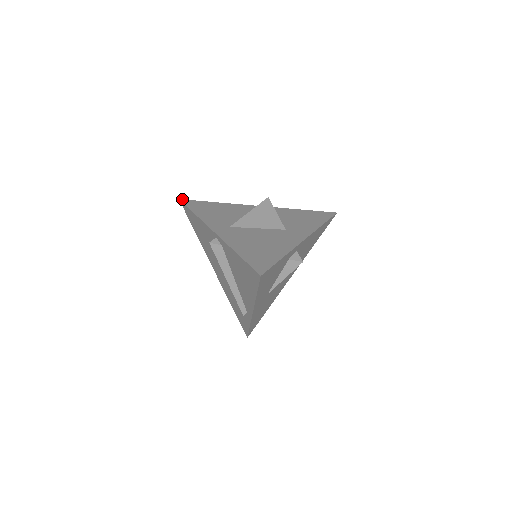
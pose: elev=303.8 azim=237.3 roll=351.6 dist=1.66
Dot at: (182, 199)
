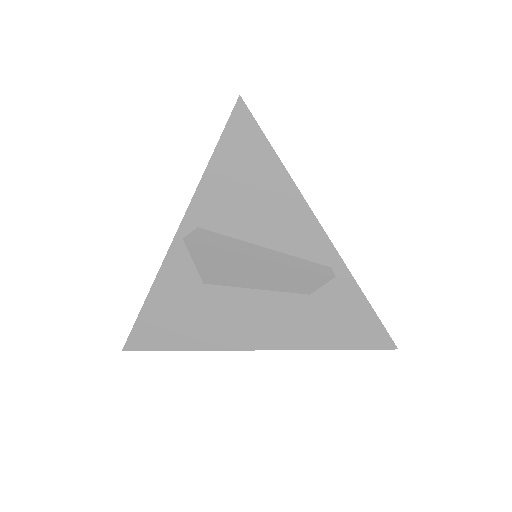
Dot at: (125, 347)
